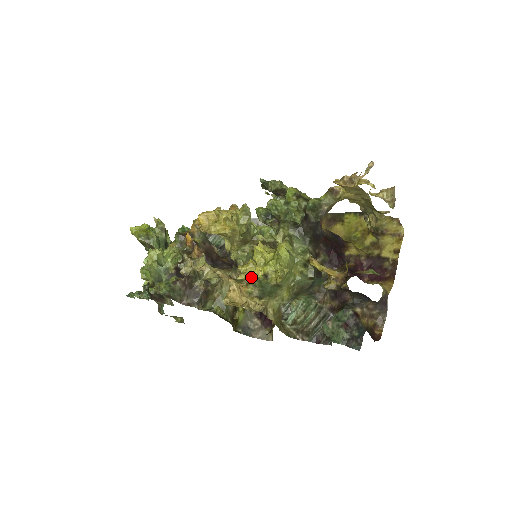
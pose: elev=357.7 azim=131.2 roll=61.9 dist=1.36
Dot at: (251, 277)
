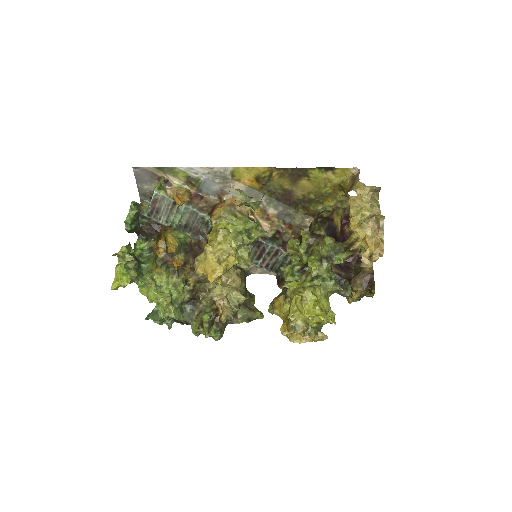
Dot at: (301, 320)
